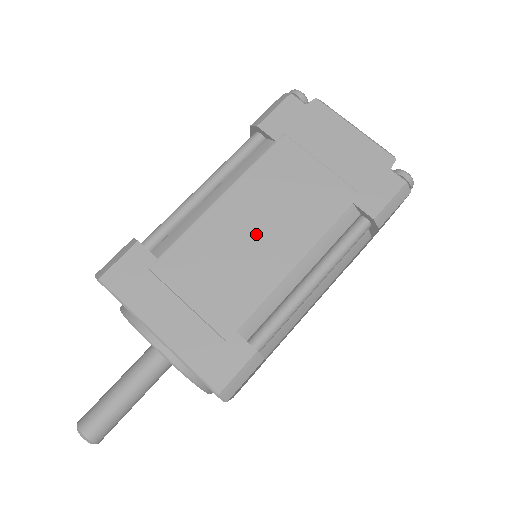
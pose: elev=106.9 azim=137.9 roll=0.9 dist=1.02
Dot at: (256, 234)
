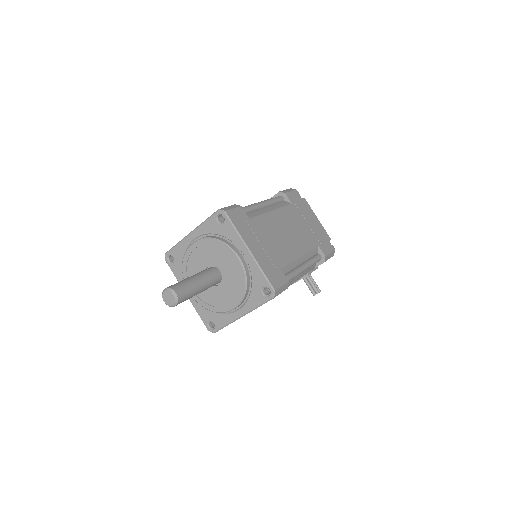
Dot at: occluded
